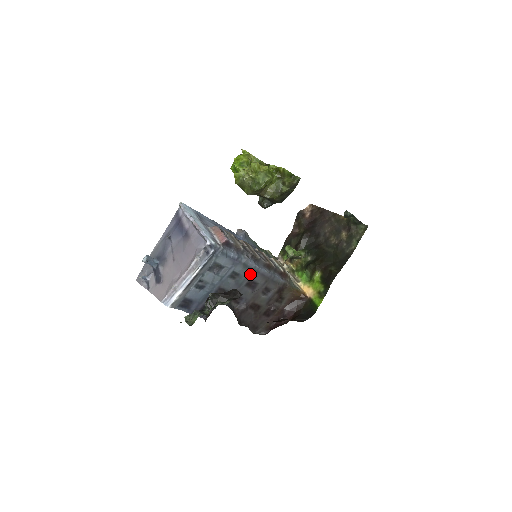
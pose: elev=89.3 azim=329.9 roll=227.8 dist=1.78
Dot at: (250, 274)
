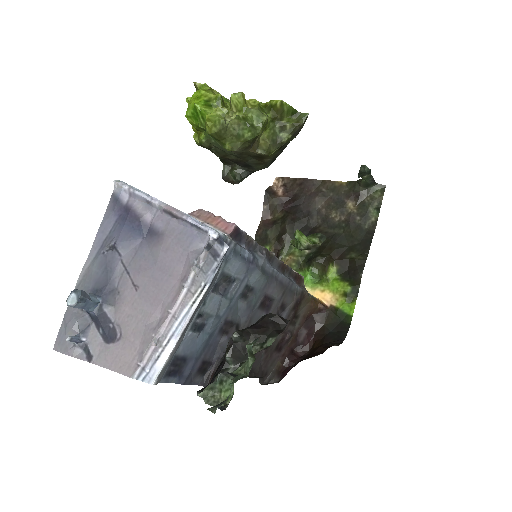
Dot at: (266, 285)
